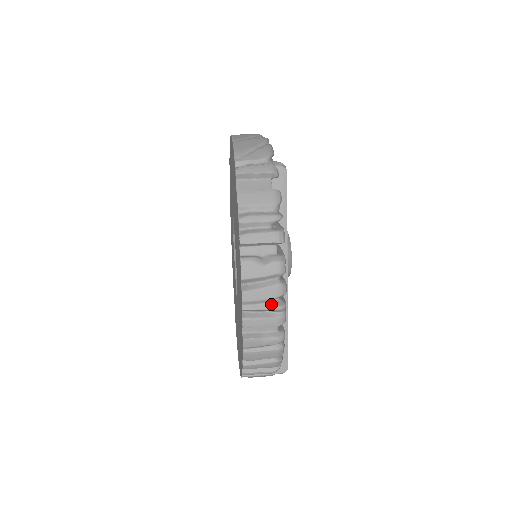
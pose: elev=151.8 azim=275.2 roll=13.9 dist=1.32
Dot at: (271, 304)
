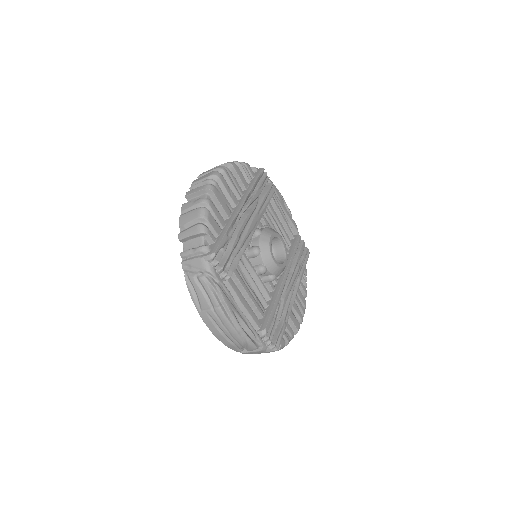
Dot at: (206, 180)
